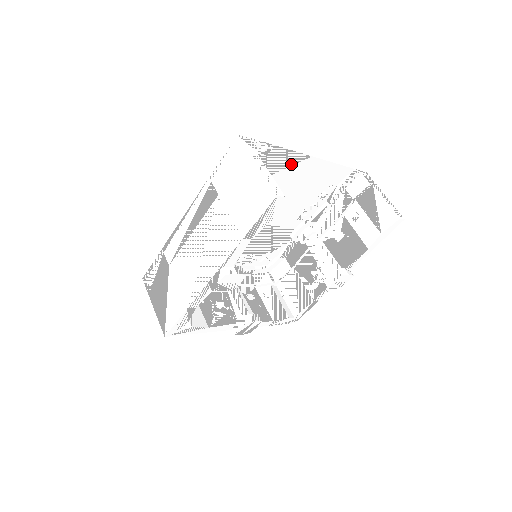
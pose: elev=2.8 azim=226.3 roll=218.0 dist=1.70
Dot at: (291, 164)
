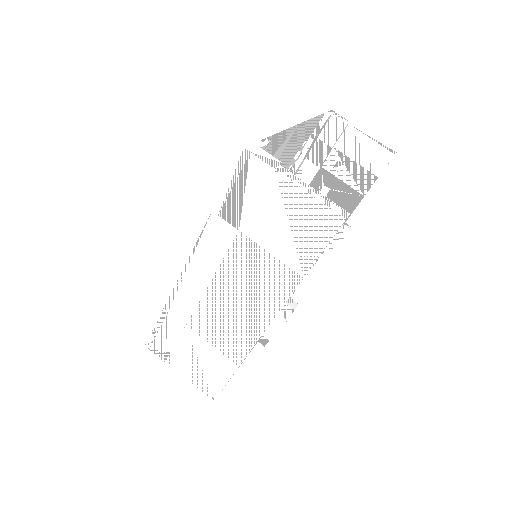
Dot at: (280, 144)
